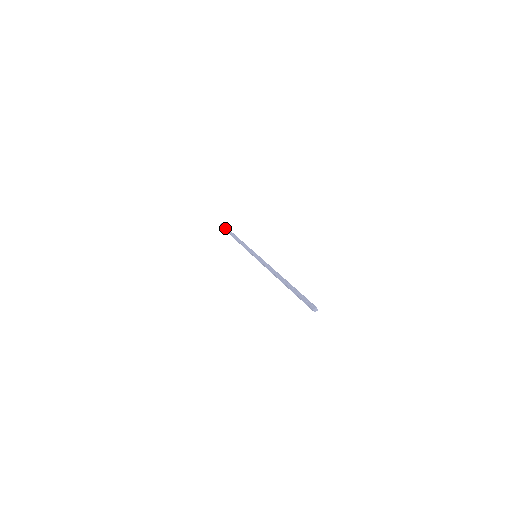
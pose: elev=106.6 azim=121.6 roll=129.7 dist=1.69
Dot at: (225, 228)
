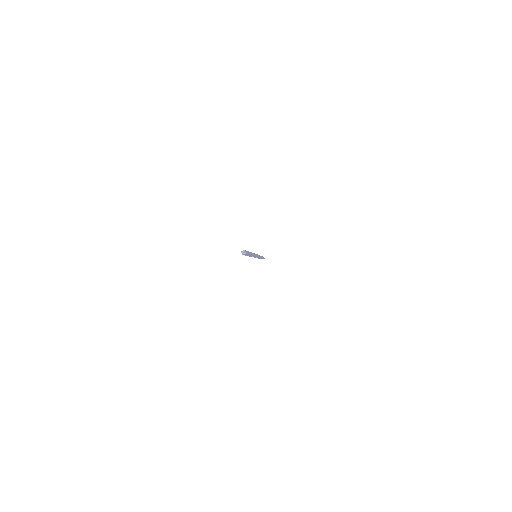
Dot at: occluded
